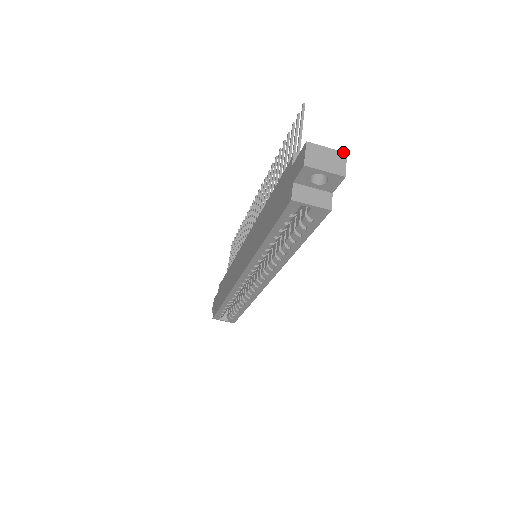
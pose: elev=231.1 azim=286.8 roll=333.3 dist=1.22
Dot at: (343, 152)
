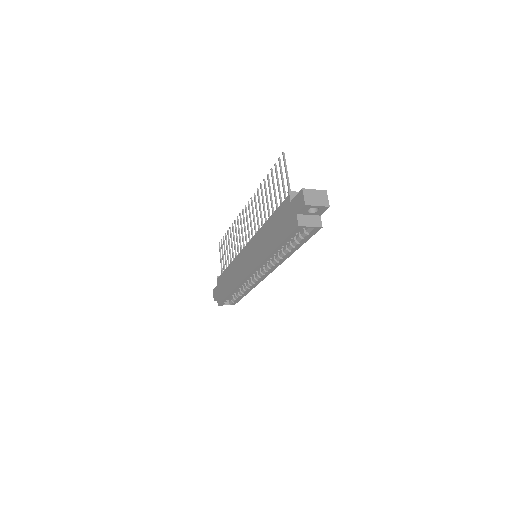
Dot at: (324, 190)
